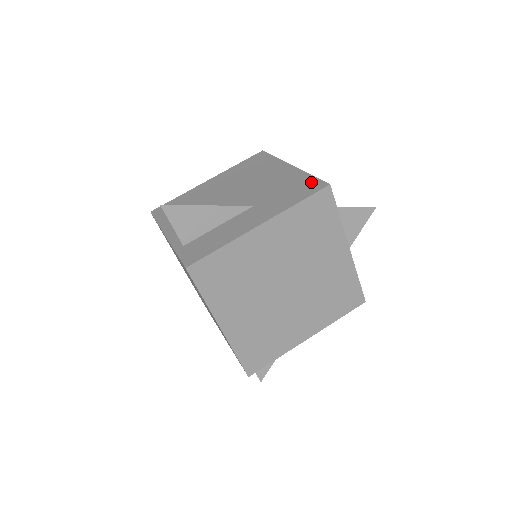
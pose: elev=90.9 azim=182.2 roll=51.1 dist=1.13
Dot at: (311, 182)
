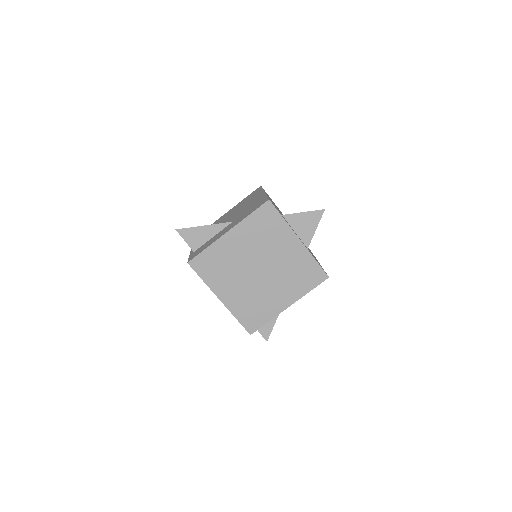
Dot at: (263, 200)
